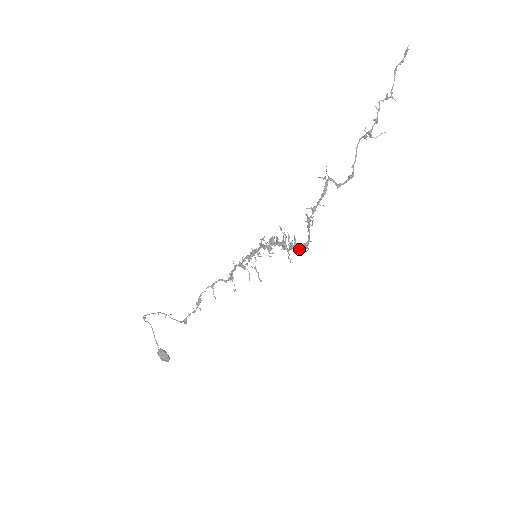
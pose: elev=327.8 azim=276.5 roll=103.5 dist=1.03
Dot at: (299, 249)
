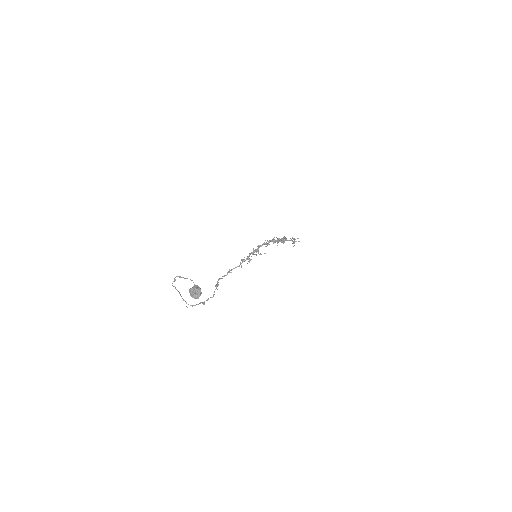
Dot at: (282, 241)
